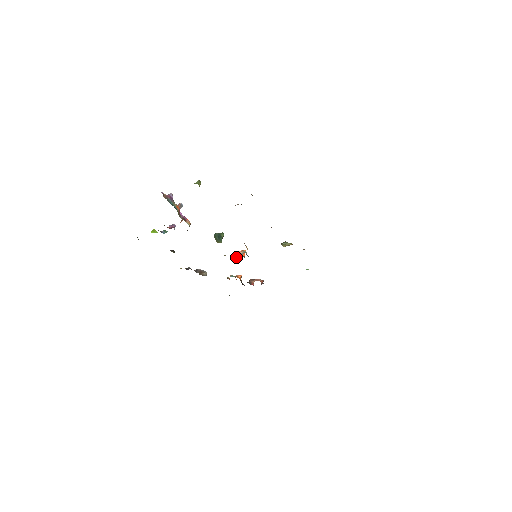
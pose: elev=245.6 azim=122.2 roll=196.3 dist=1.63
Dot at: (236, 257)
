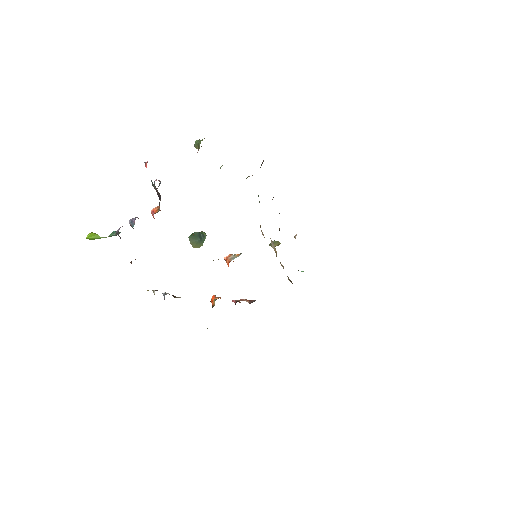
Dot at: (229, 262)
